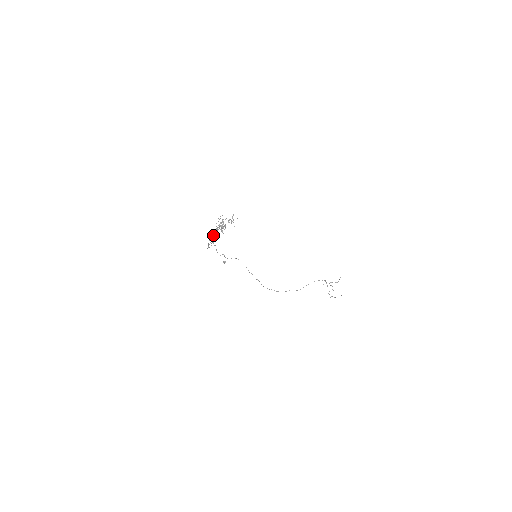
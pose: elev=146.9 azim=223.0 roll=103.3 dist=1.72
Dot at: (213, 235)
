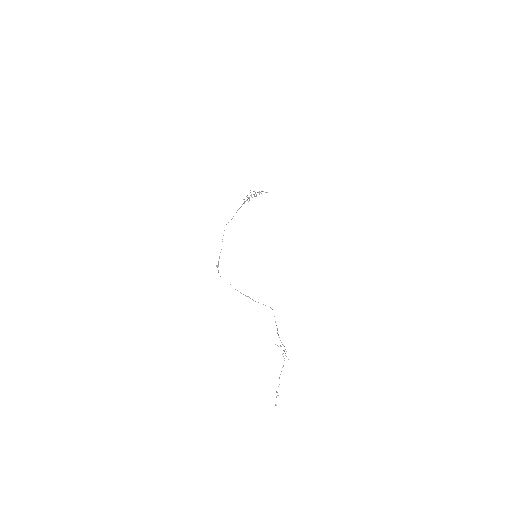
Dot at: occluded
